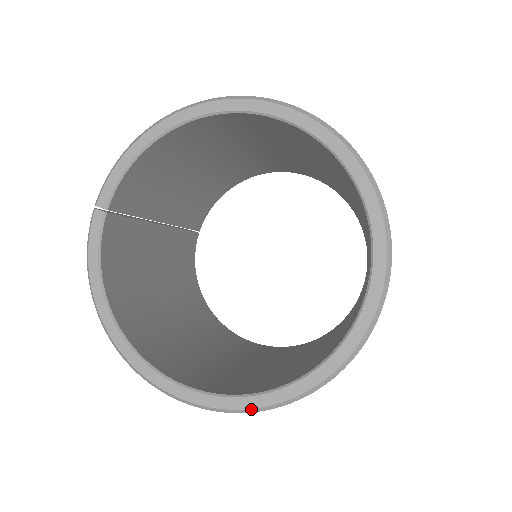
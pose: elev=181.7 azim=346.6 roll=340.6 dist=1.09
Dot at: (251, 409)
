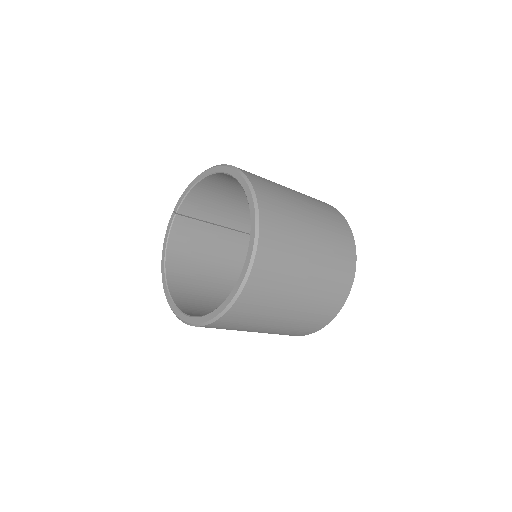
Dot at: (190, 323)
